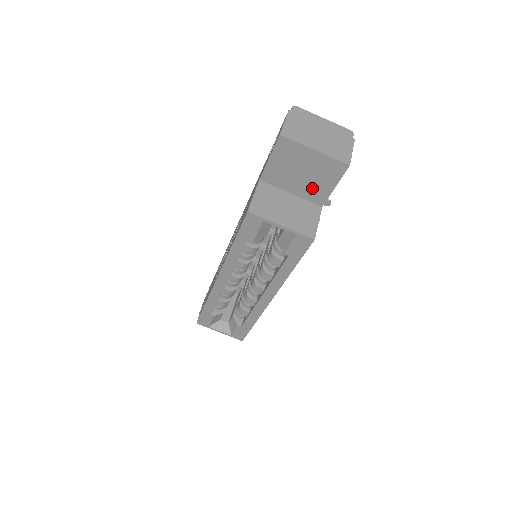
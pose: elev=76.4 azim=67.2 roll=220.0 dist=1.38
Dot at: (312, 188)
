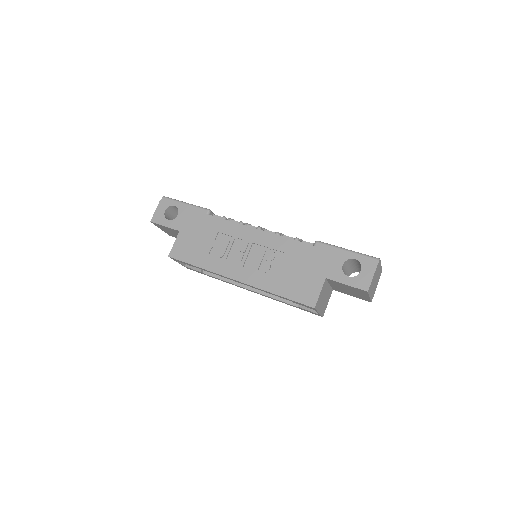
Dot at: (342, 290)
